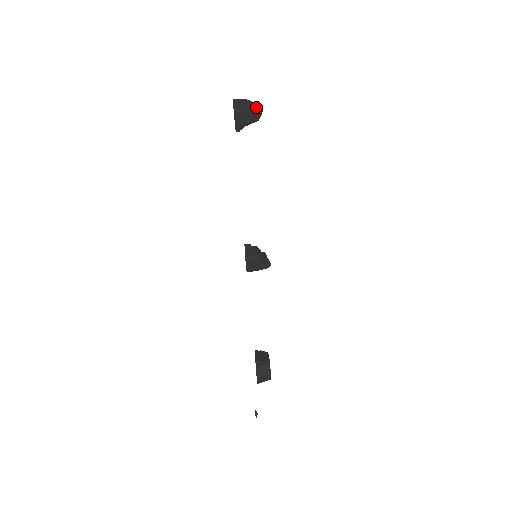
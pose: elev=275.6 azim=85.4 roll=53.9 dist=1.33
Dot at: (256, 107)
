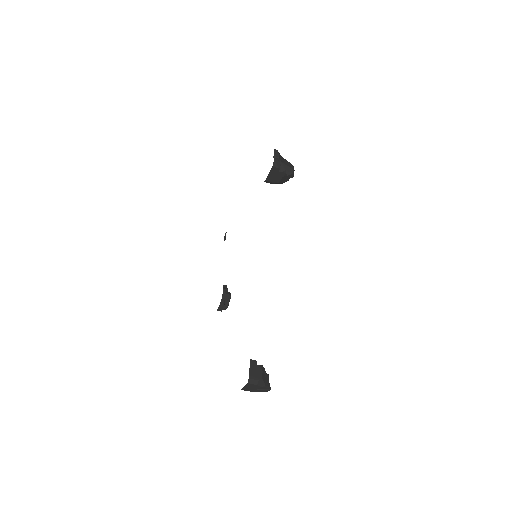
Dot at: occluded
